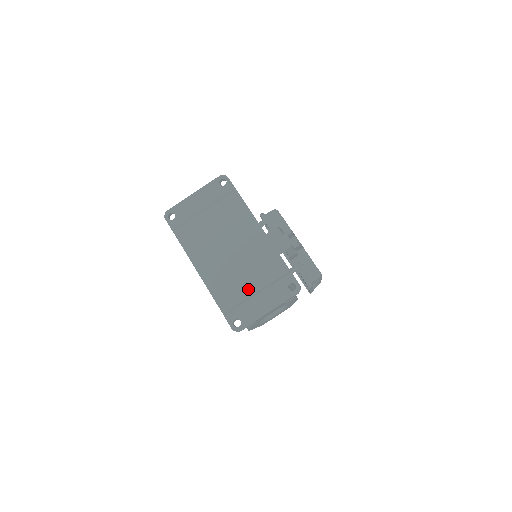
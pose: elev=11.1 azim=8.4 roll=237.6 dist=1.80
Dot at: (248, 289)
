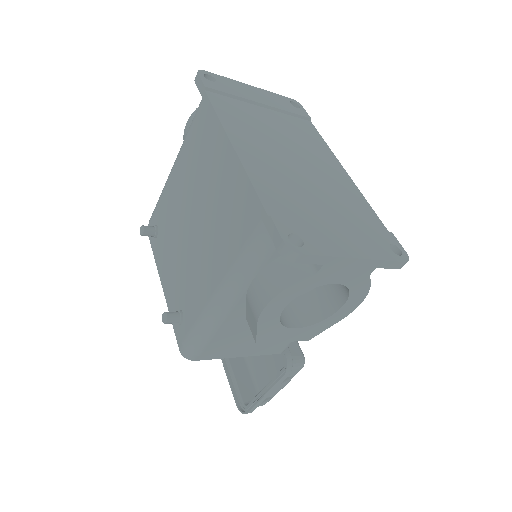
Dot at: (320, 212)
